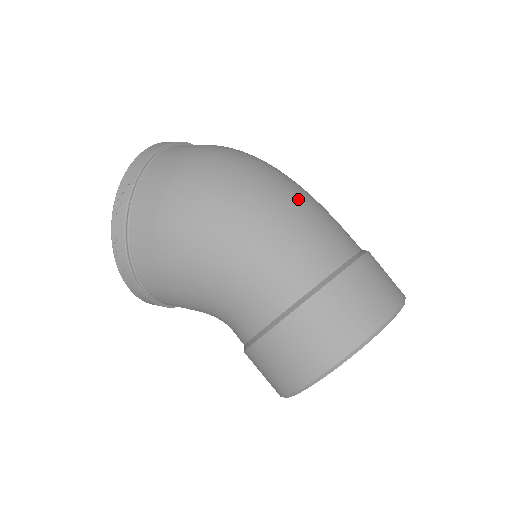
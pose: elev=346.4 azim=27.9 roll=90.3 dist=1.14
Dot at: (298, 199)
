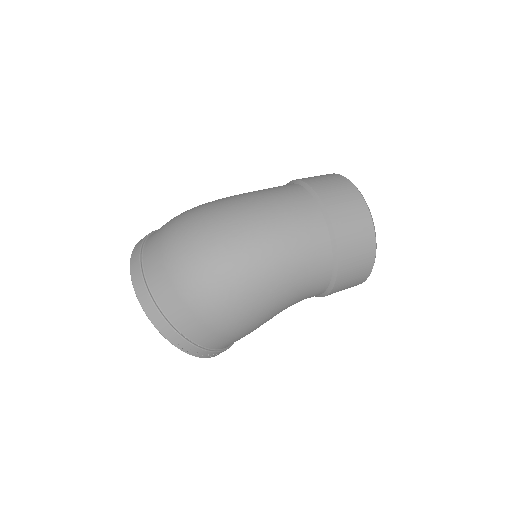
Dot at: (268, 234)
